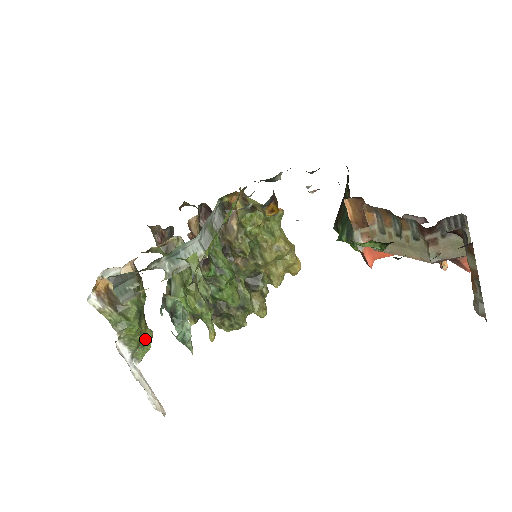
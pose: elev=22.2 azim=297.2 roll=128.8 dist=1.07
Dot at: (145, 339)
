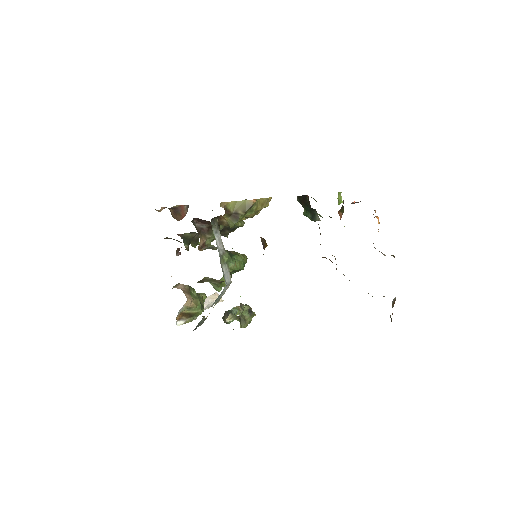
Dot at: occluded
